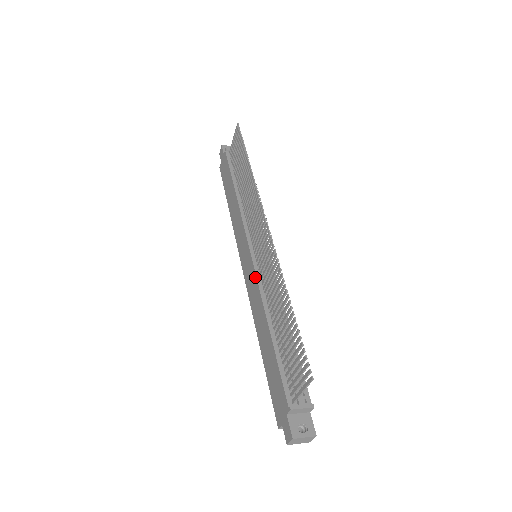
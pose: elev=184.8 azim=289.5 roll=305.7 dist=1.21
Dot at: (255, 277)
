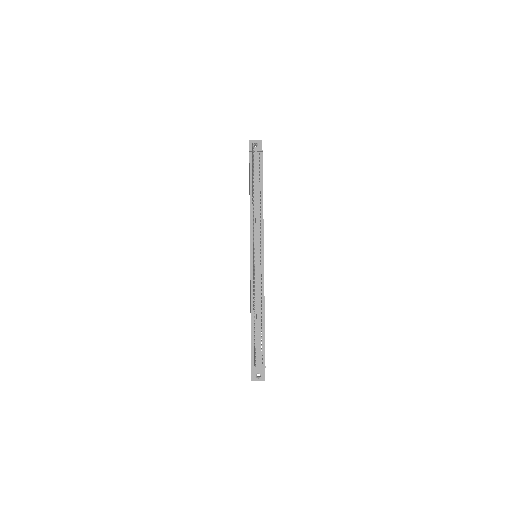
Dot at: (250, 277)
